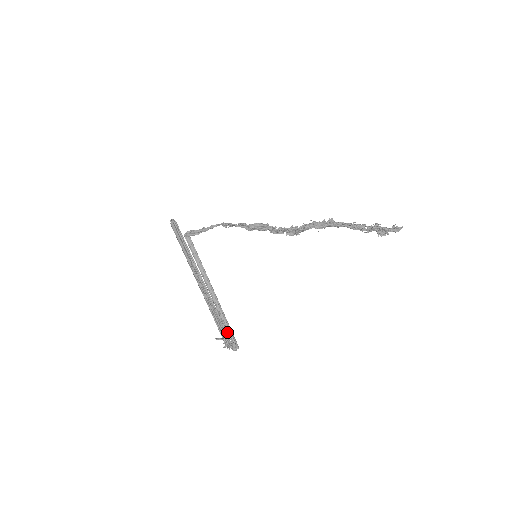
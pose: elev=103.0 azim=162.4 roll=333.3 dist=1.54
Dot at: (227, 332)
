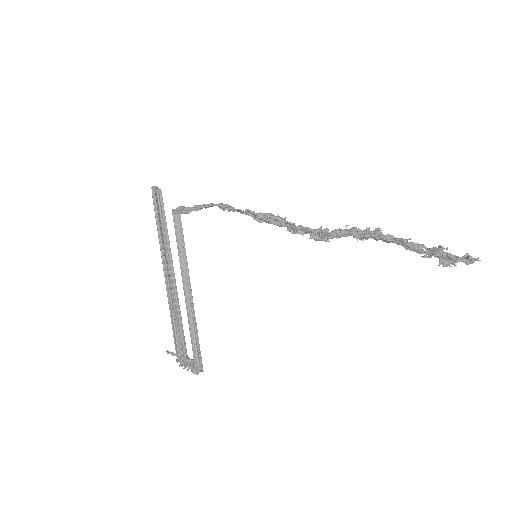
Dot at: (192, 347)
